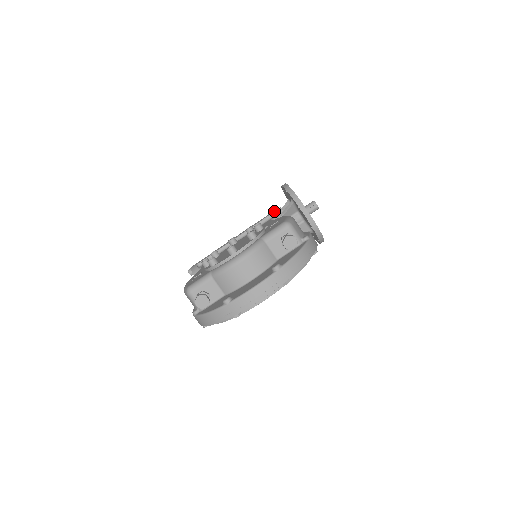
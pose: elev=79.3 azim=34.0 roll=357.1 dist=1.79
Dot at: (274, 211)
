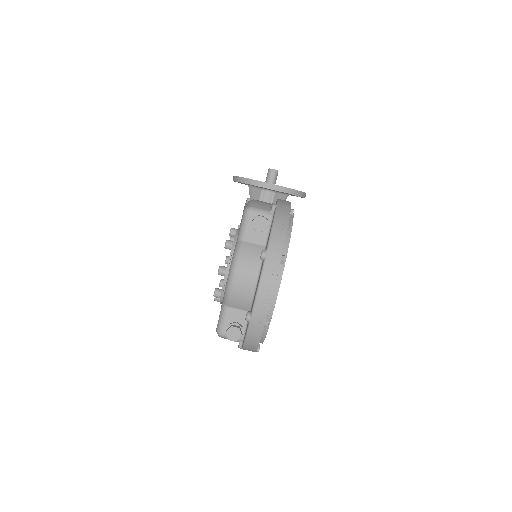
Dot at: (244, 206)
